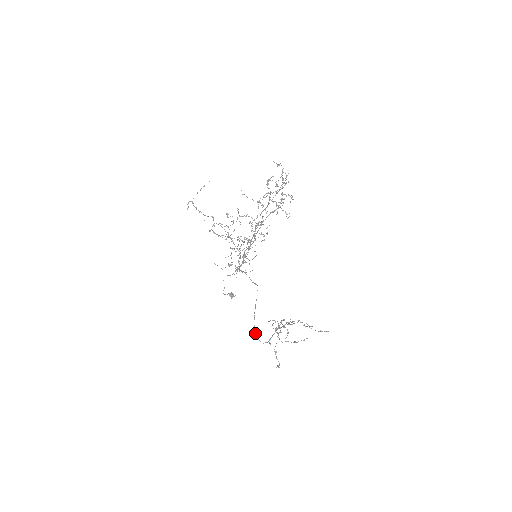
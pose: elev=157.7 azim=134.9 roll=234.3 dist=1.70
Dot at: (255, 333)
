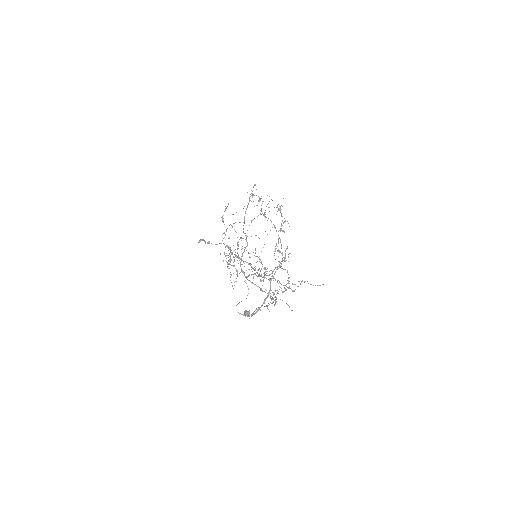
Dot at: occluded
